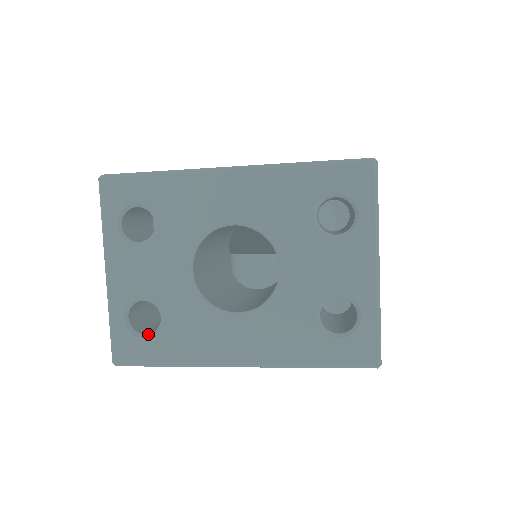
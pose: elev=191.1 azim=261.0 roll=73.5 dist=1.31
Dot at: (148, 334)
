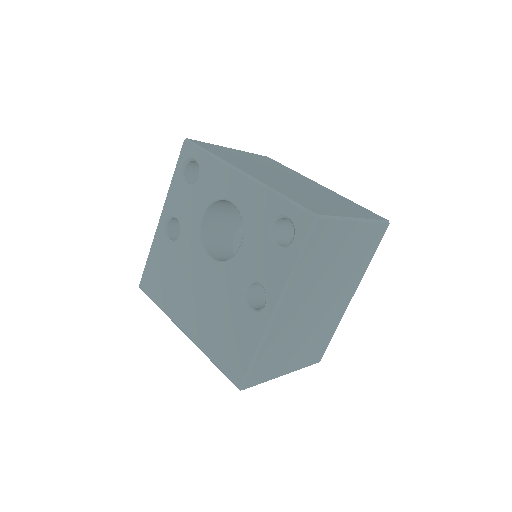
Dot at: occluded
